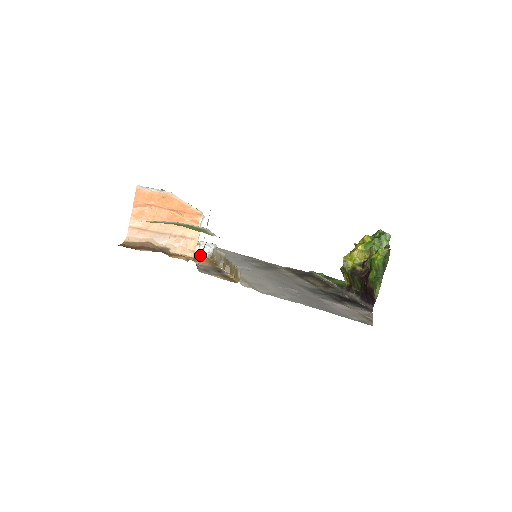
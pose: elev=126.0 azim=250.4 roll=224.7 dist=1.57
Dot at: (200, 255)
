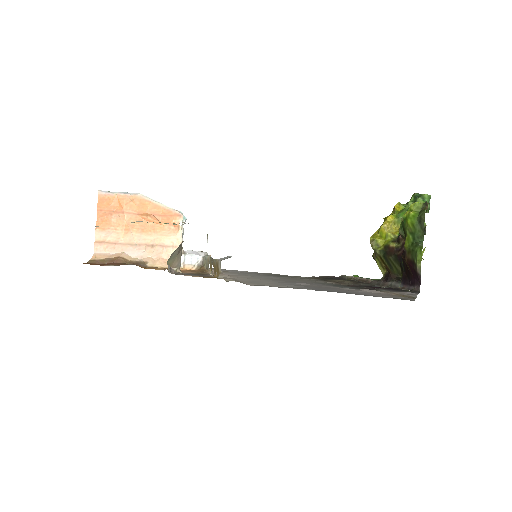
Dot at: (177, 258)
